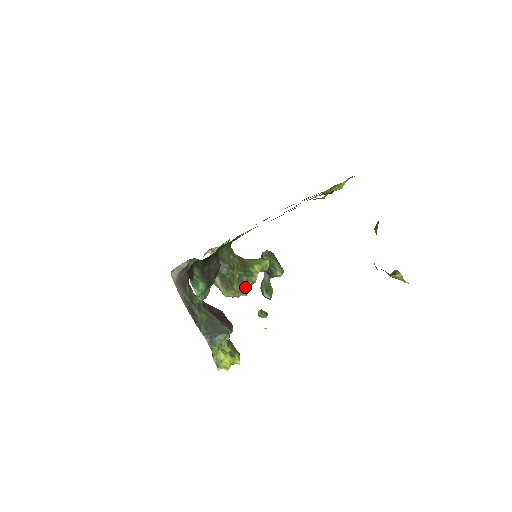
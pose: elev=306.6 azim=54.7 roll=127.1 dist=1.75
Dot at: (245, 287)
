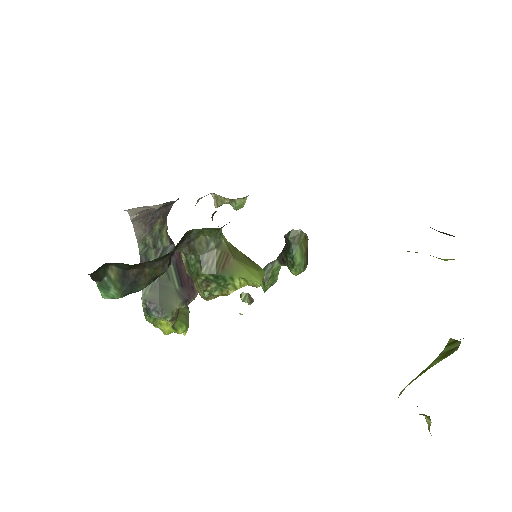
Dot at: (207, 295)
